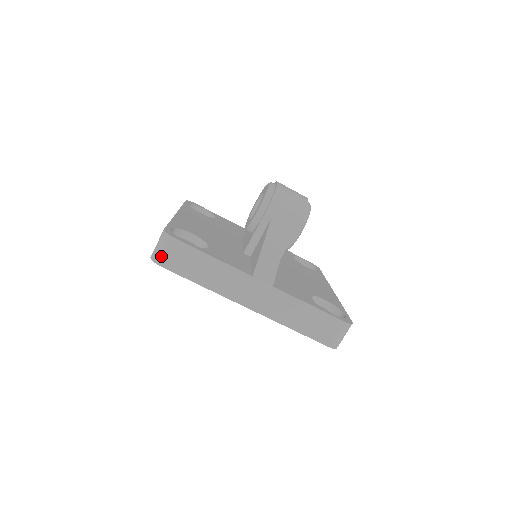
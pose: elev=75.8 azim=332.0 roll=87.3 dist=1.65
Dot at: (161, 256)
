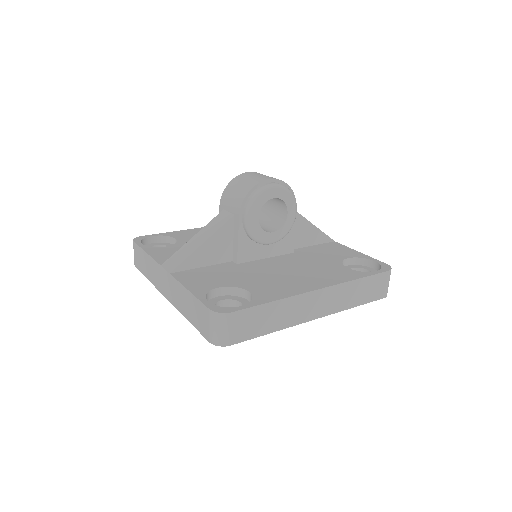
Dot at: (134, 258)
